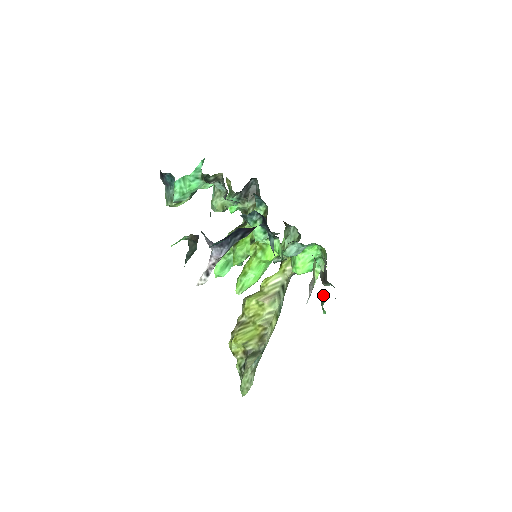
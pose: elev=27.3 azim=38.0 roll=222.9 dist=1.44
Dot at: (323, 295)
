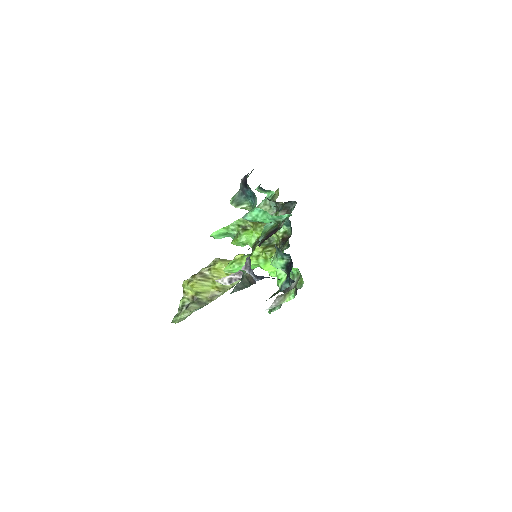
Dot at: occluded
